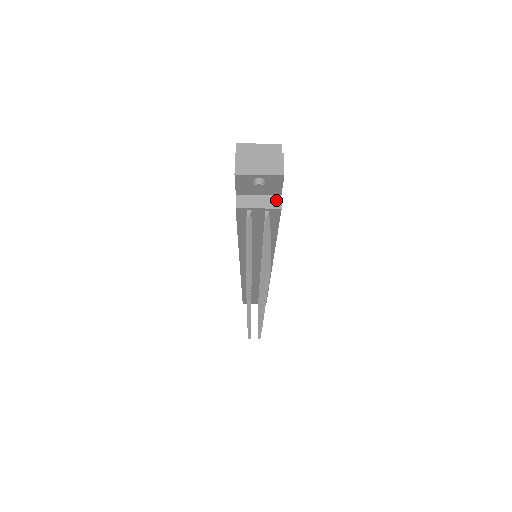
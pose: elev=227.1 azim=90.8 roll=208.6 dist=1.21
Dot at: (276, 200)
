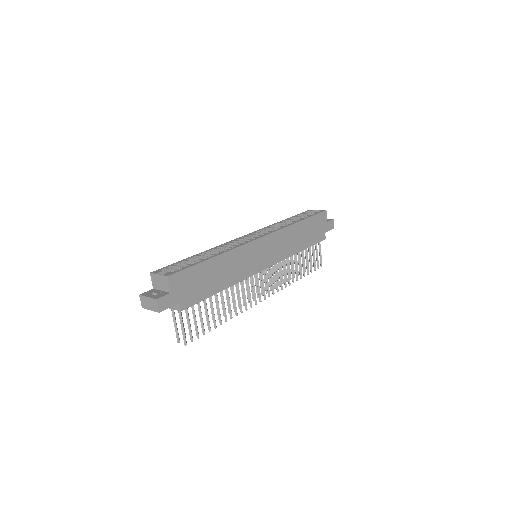
Dot at: (178, 306)
